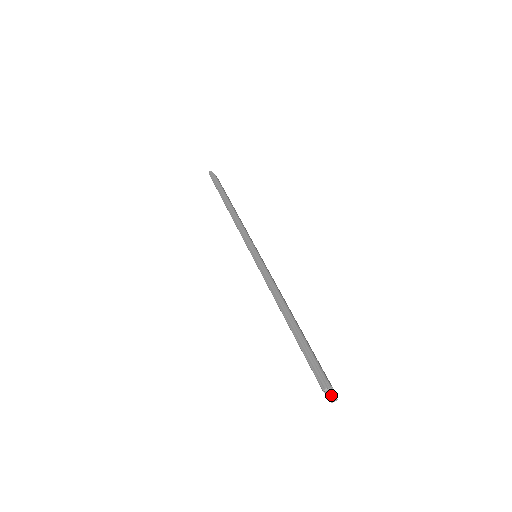
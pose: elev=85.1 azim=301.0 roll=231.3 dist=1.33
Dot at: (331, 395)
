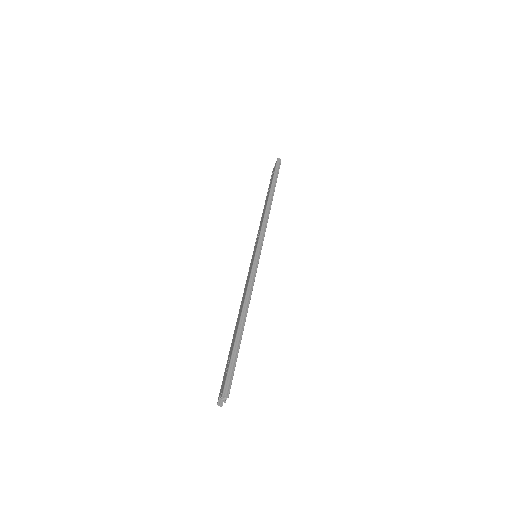
Dot at: (221, 400)
